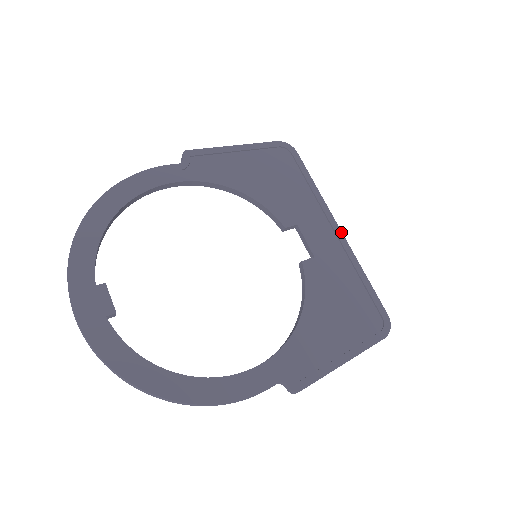
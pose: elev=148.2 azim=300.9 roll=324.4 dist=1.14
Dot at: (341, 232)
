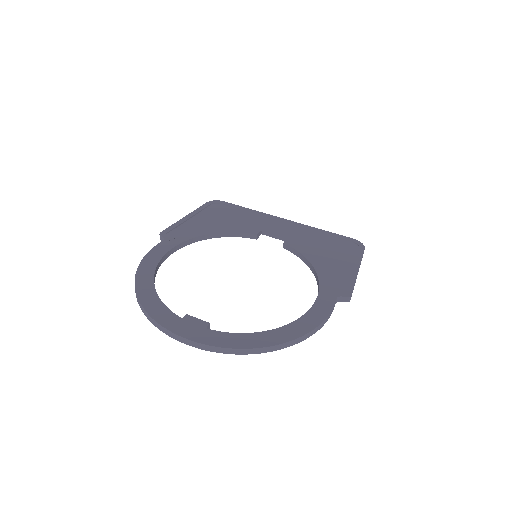
Dot at: (288, 220)
